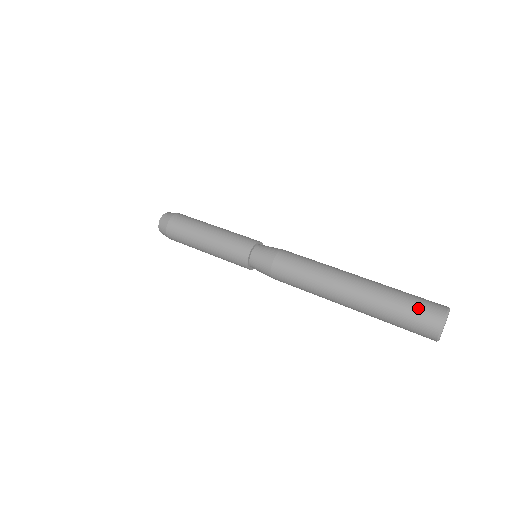
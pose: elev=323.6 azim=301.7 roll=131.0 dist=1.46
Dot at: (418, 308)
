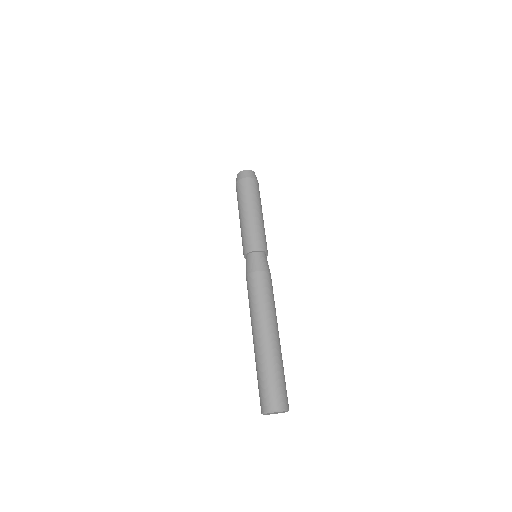
Dot at: (259, 392)
